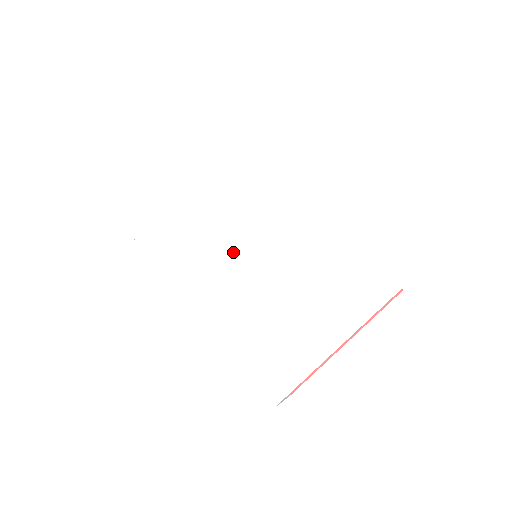
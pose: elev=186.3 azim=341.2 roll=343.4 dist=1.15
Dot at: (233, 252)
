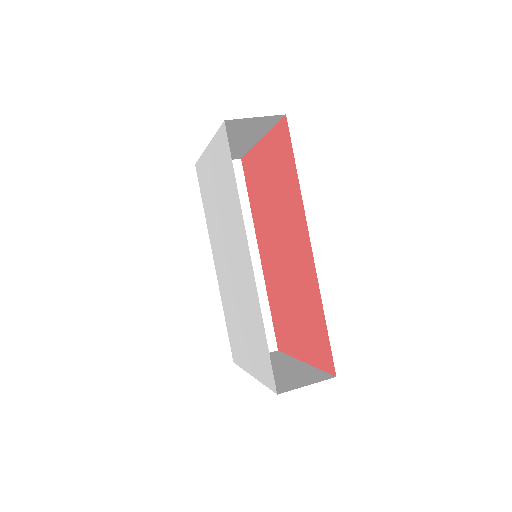
Dot at: (226, 252)
